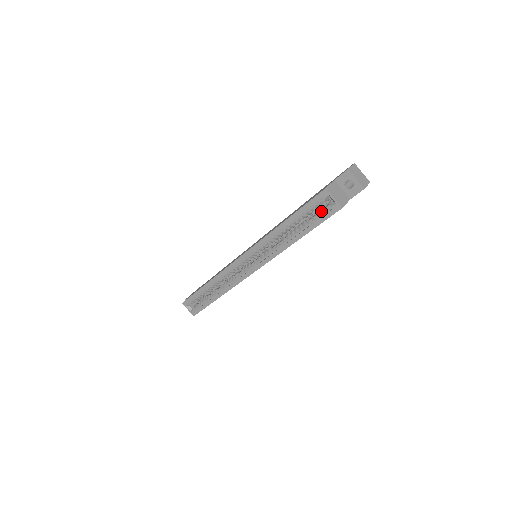
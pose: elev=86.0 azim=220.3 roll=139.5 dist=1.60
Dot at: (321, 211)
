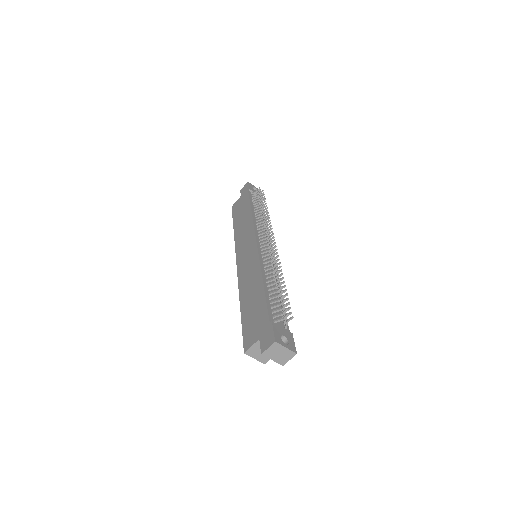
Dot at: occluded
